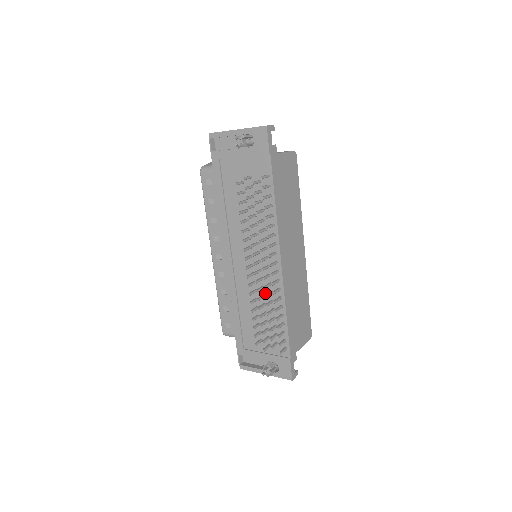
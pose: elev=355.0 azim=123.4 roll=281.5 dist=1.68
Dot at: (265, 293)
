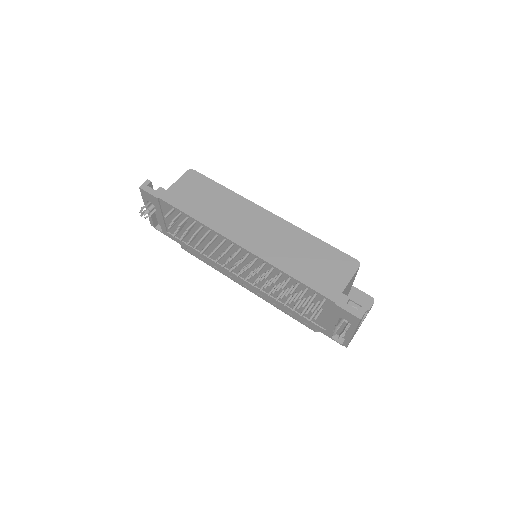
Dot at: (269, 276)
